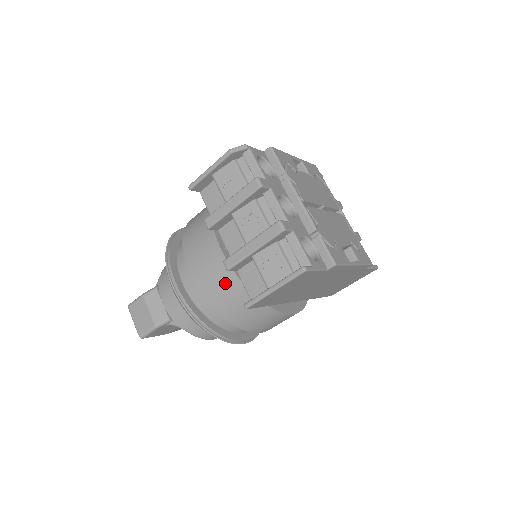
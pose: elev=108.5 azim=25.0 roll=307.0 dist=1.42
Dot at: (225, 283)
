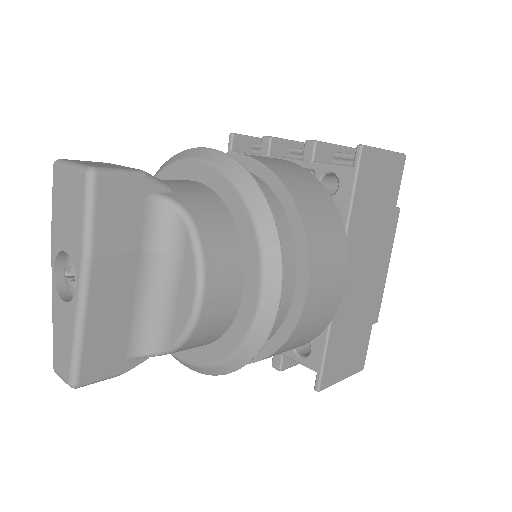
Dot at: (294, 169)
